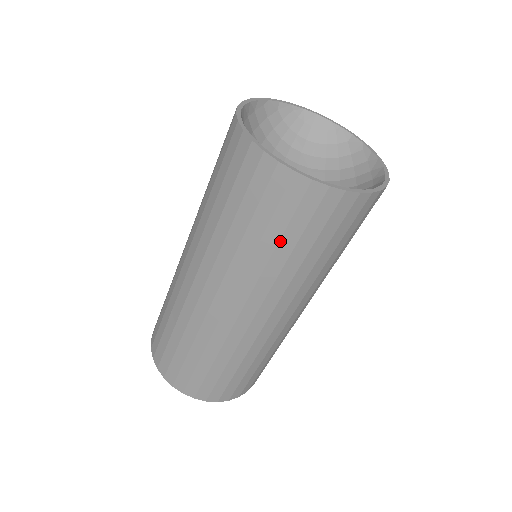
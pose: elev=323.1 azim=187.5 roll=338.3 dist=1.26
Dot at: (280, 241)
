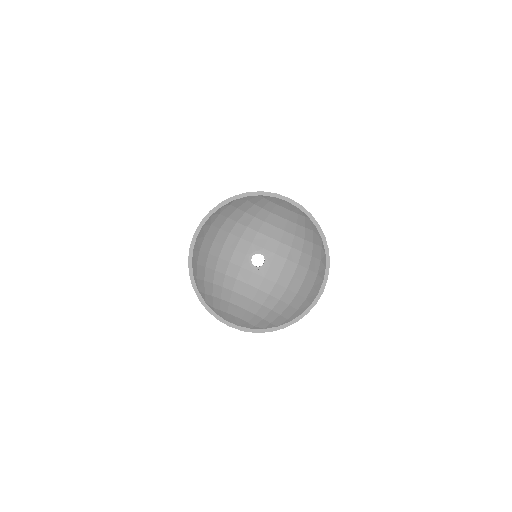
Dot at: occluded
